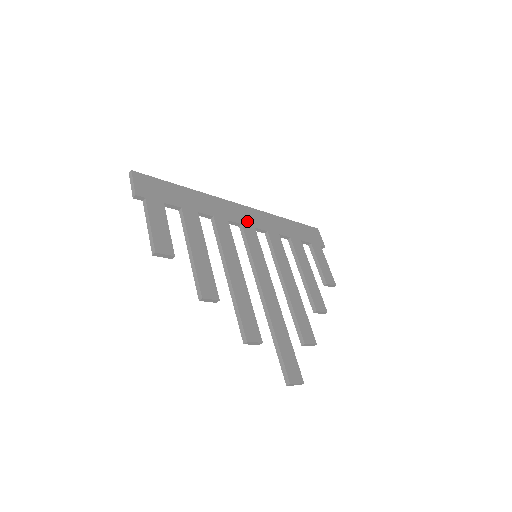
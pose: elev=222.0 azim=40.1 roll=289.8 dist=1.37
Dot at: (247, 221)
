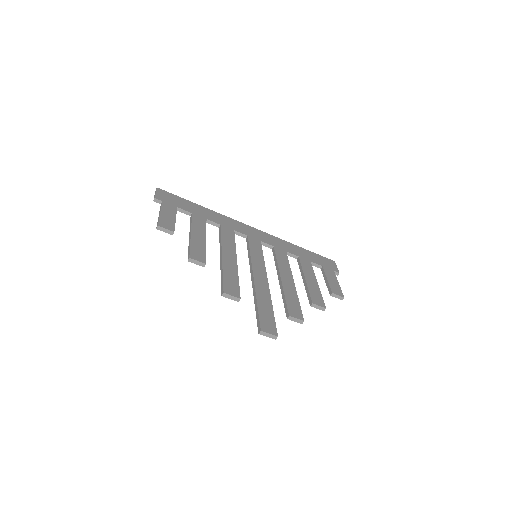
Dot at: (254, 236)
